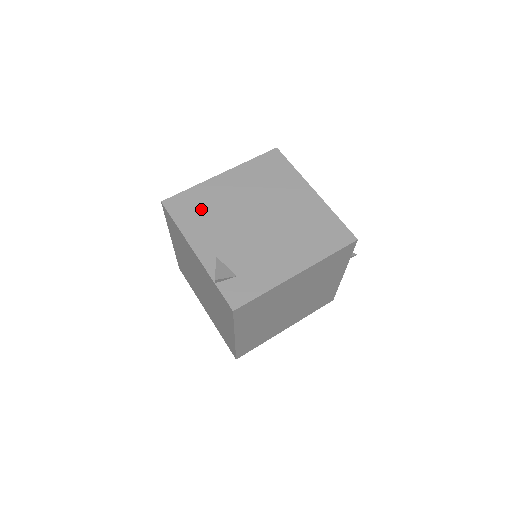
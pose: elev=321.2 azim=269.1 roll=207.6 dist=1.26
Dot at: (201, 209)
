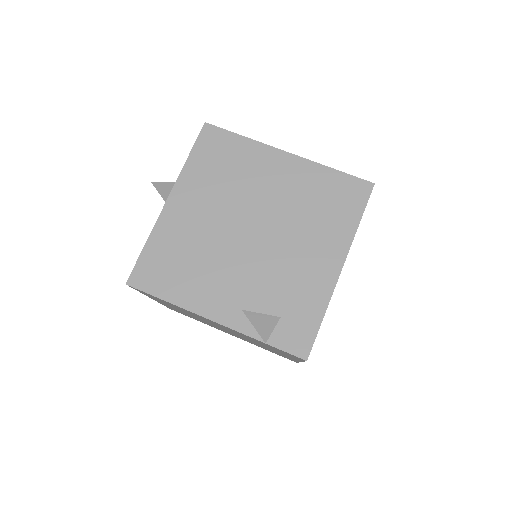
Dot at: (179, 262)
